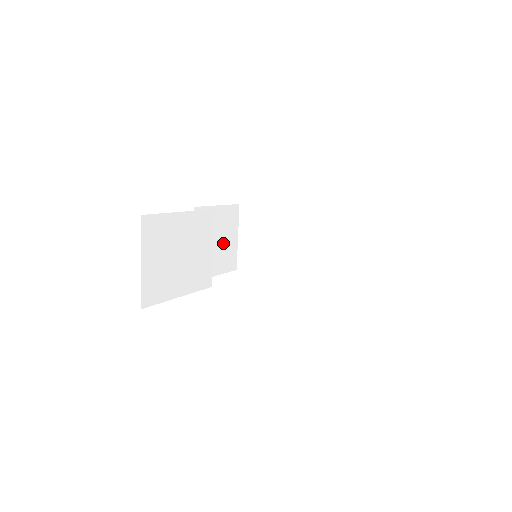
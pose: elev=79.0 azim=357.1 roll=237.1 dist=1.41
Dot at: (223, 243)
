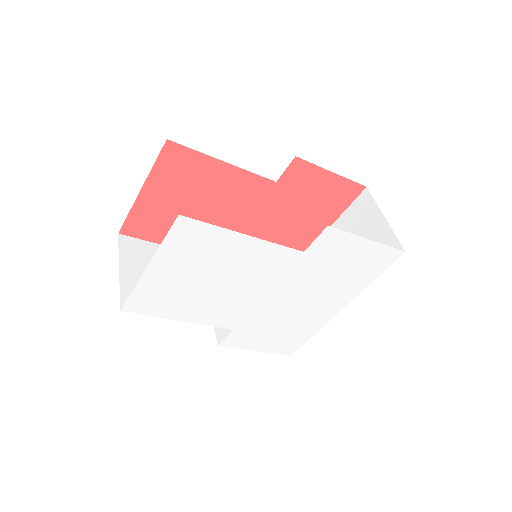
Dot at: occluded
